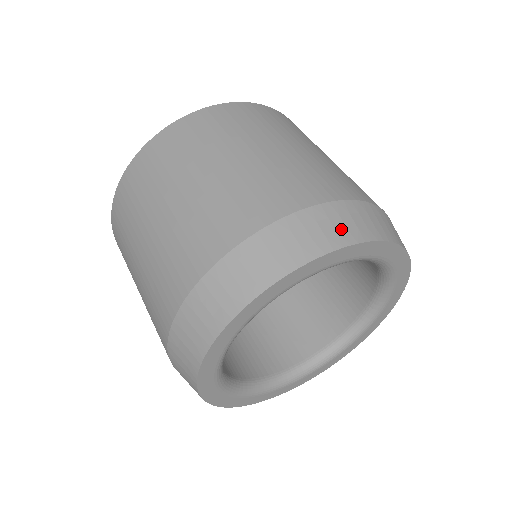
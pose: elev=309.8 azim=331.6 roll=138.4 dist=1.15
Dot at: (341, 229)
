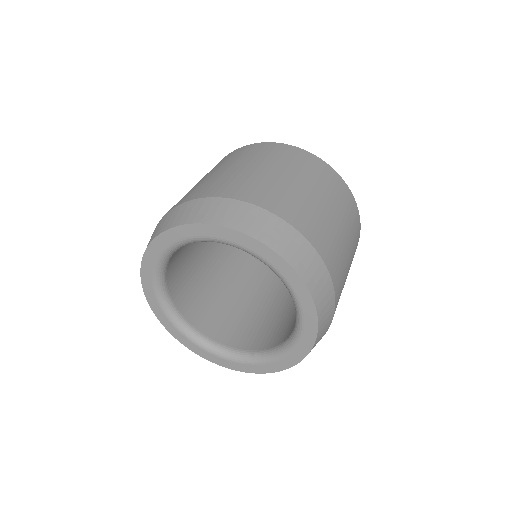
Dot at: (304, 264)
